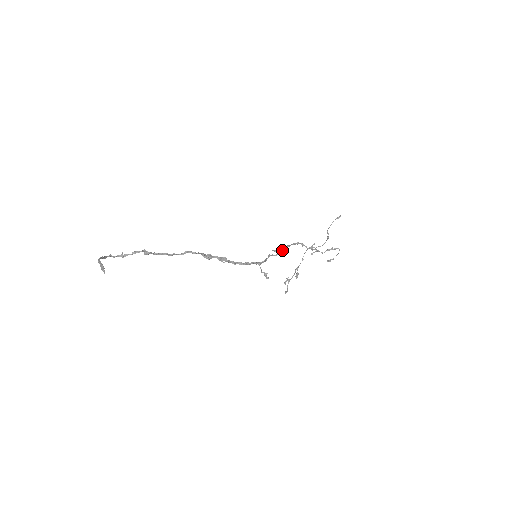
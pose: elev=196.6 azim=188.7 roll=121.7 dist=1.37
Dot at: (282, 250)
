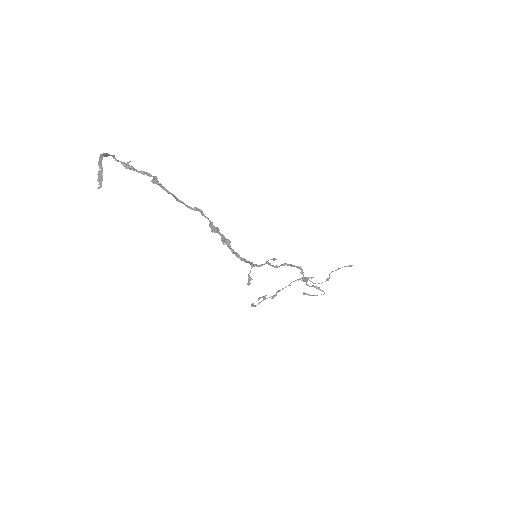
Dot at: (282, 265)
